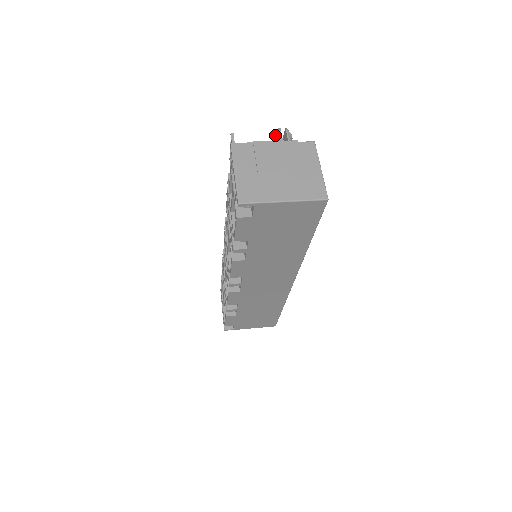
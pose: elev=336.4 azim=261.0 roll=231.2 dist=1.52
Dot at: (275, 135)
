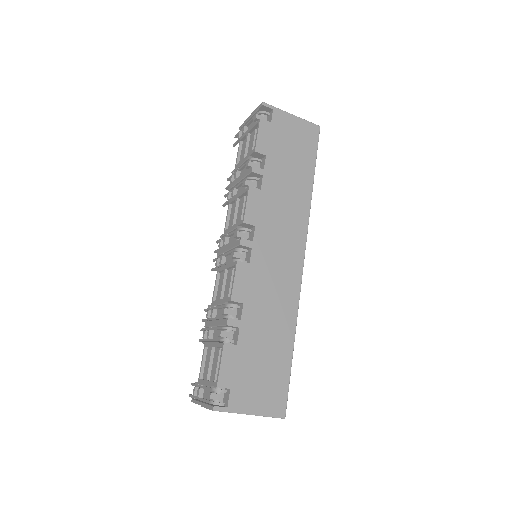
Dot at: occluded
